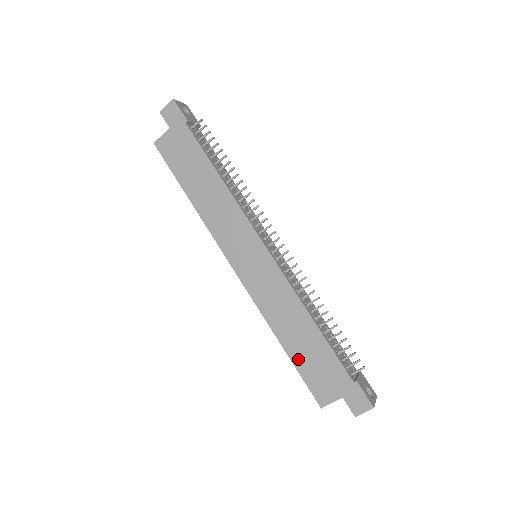
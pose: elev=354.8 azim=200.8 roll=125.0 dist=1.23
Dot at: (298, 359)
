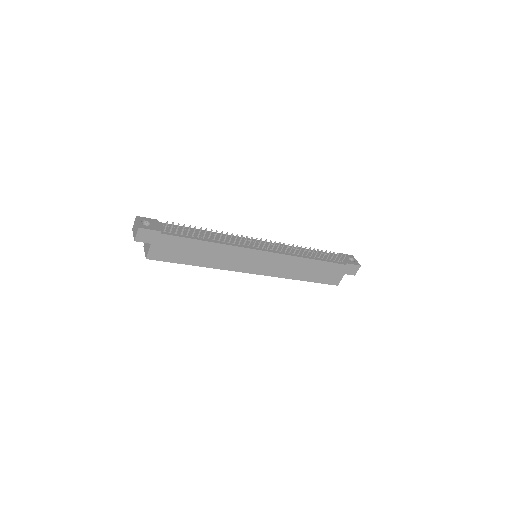
Dot at: (314, 279)
